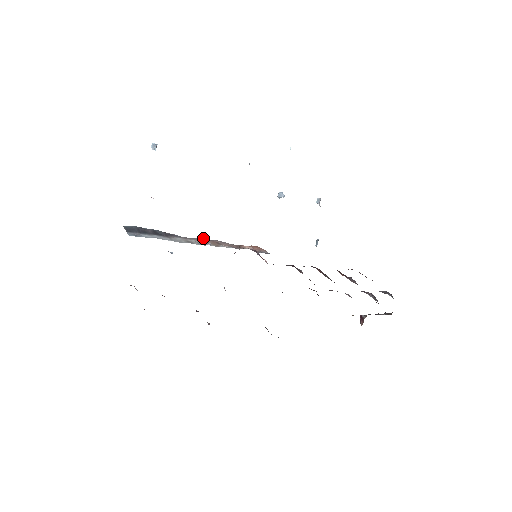
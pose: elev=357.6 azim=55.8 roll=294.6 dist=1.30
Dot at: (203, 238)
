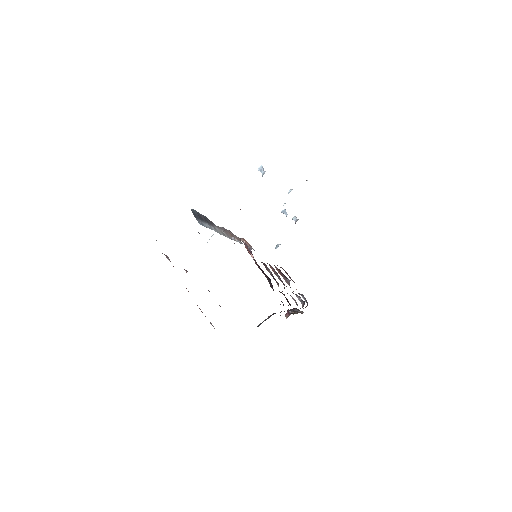
Dot at: occluded
